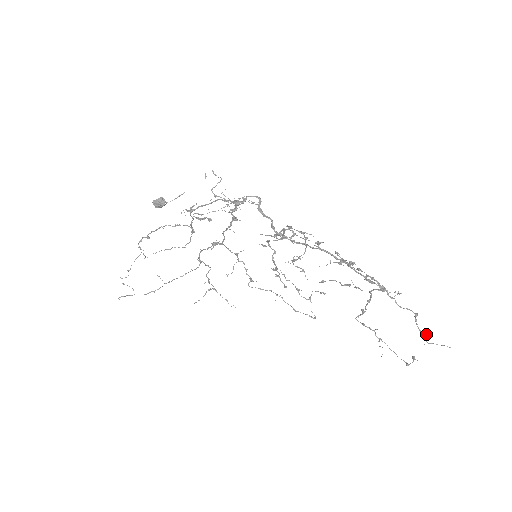
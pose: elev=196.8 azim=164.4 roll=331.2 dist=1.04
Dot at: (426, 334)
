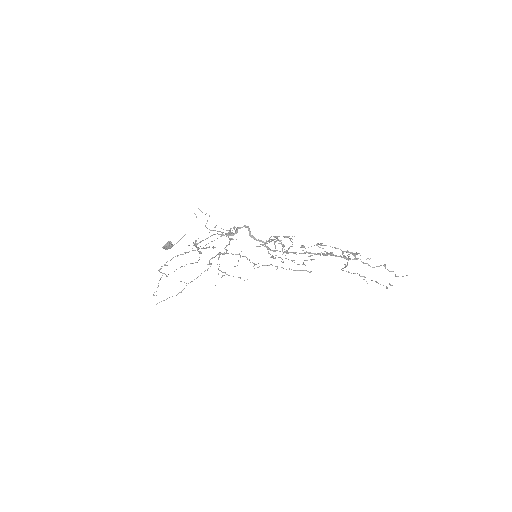
Dot at: occluded
